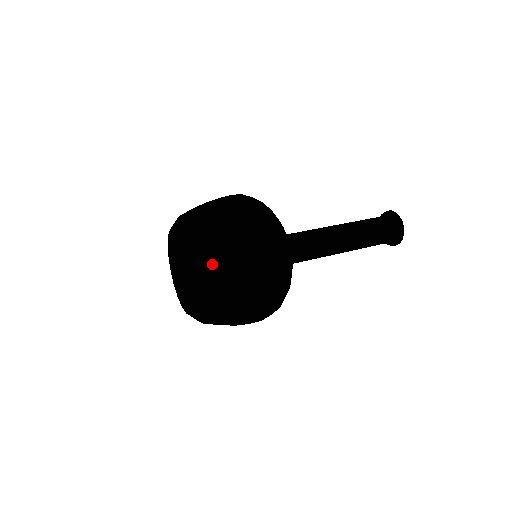
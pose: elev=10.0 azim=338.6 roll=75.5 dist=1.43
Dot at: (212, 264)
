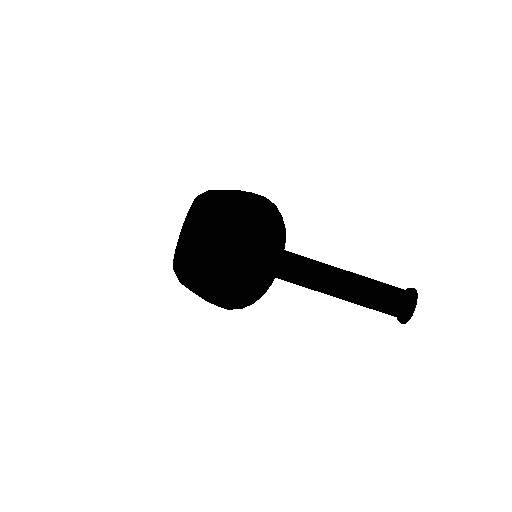
Dot at: (206, 203)
